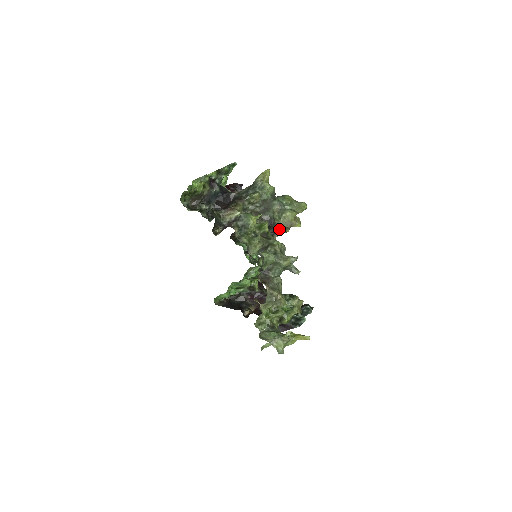
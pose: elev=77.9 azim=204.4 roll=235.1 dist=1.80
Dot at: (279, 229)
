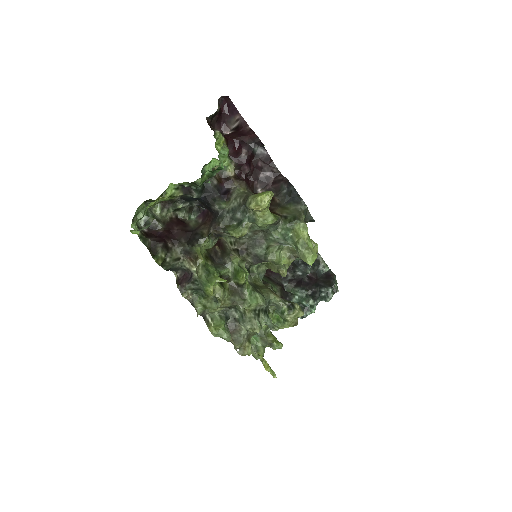
Dot at: occluded
